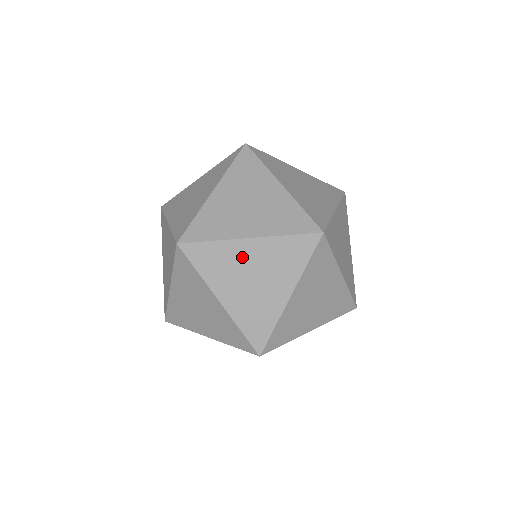
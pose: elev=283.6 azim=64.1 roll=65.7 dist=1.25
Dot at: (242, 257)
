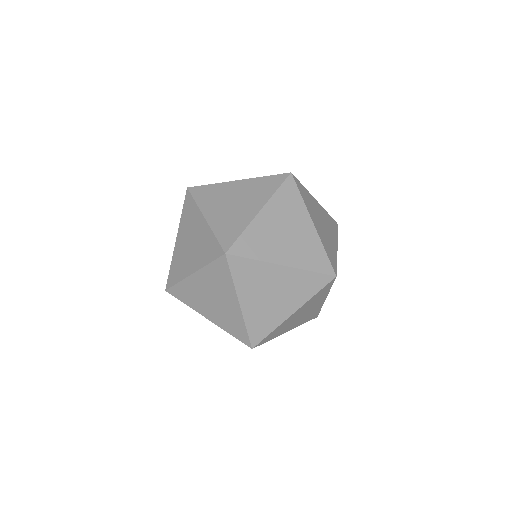
Dot at: (292, 319)
